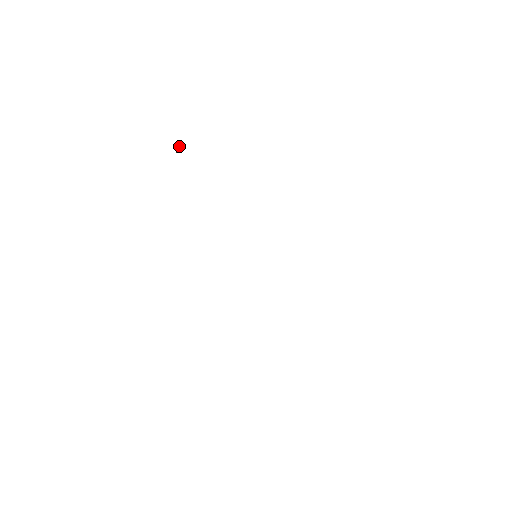
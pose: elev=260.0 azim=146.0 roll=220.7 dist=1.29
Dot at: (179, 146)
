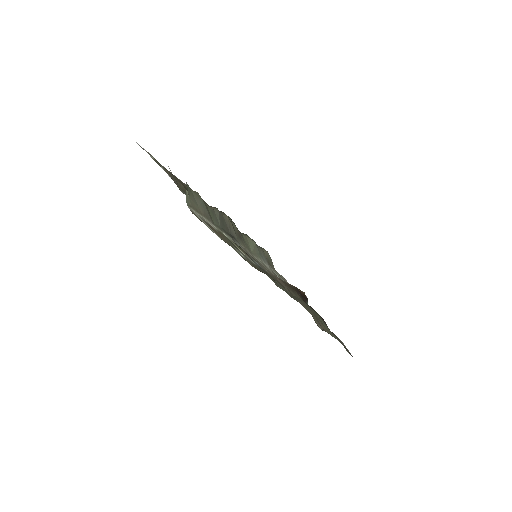
Dot at: occluded
